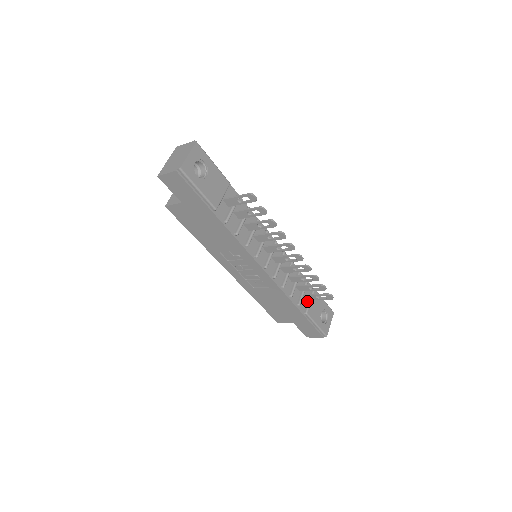
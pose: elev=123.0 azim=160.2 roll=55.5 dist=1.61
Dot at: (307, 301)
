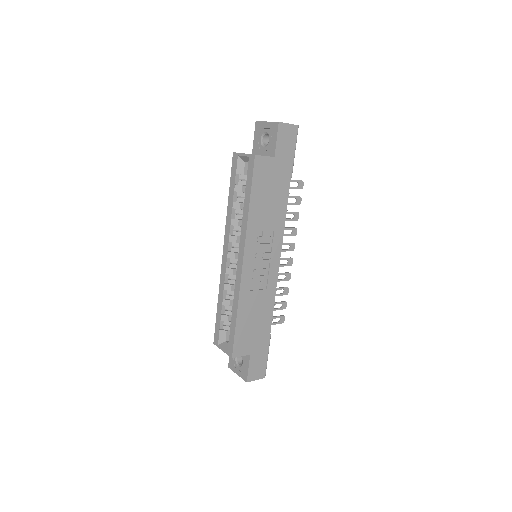
Dot at: occluded
